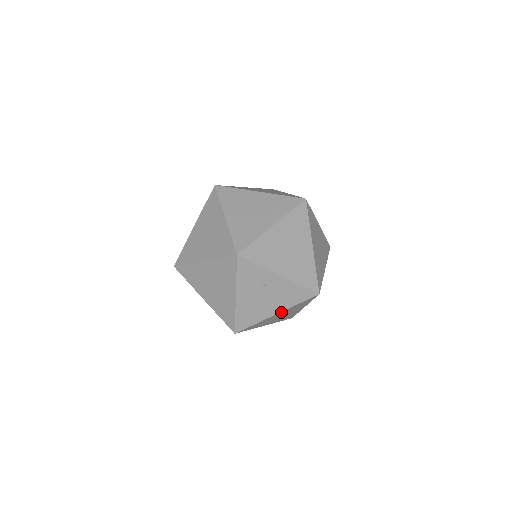
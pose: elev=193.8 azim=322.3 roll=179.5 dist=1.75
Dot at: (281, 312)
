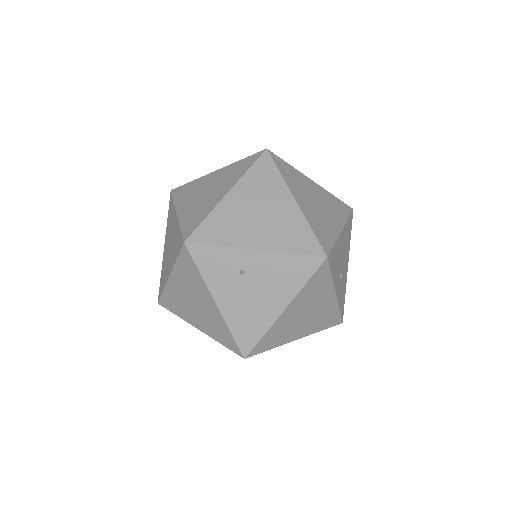
Dot at: (291, 305)
